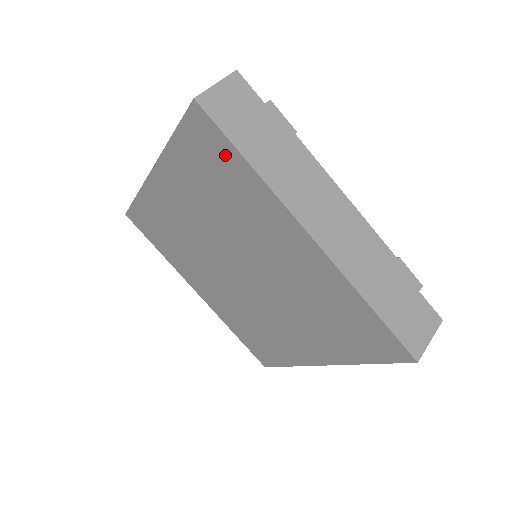
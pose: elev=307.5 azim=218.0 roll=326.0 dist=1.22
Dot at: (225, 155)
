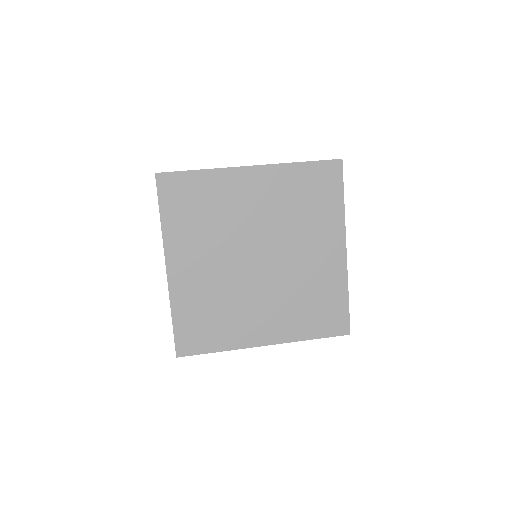
Dot at: (188, 183)
